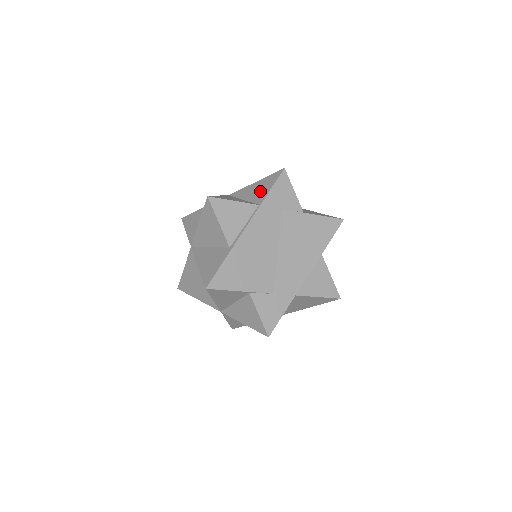
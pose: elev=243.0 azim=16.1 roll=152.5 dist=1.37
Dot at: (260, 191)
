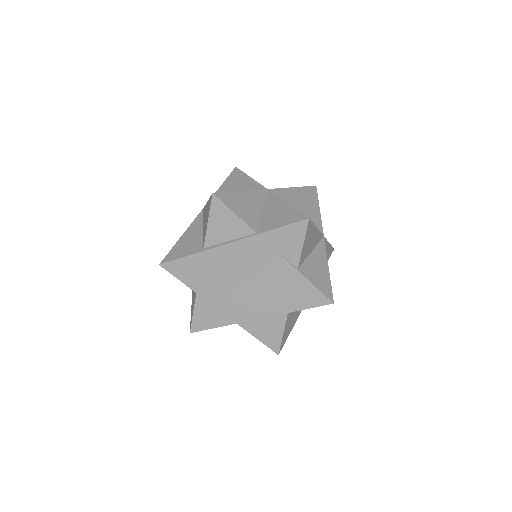
Dot at: (274, 219)
